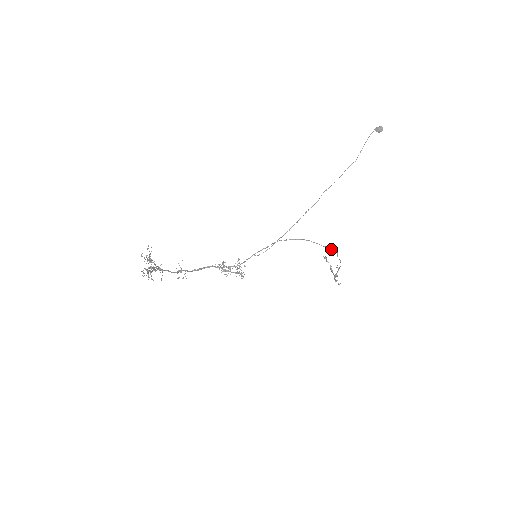
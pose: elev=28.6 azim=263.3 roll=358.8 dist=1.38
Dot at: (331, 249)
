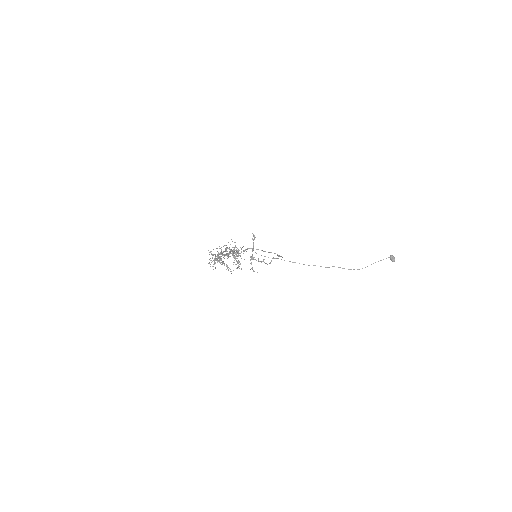
Dot at: (278, 258)
